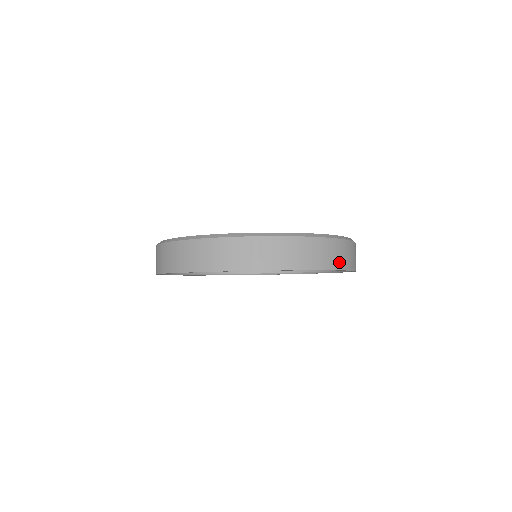
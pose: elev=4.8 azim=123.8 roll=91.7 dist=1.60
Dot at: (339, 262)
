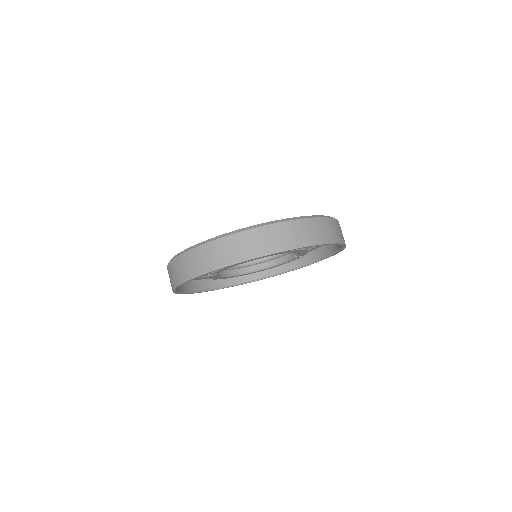
Dot at: occluded
